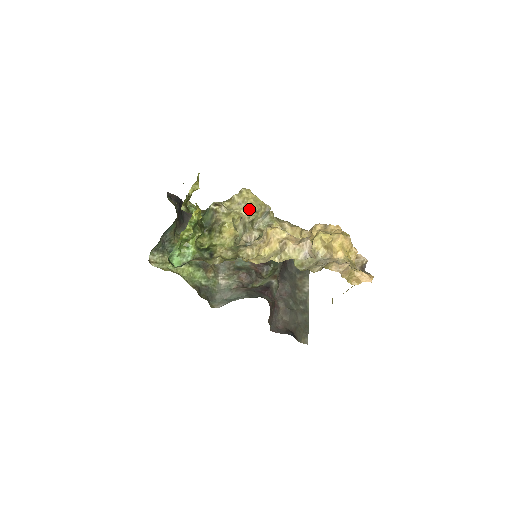
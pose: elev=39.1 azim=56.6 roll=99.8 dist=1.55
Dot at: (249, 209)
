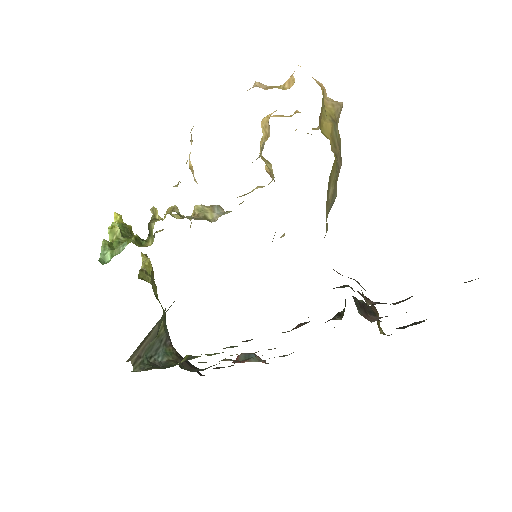
Dot at: (194, 215)
